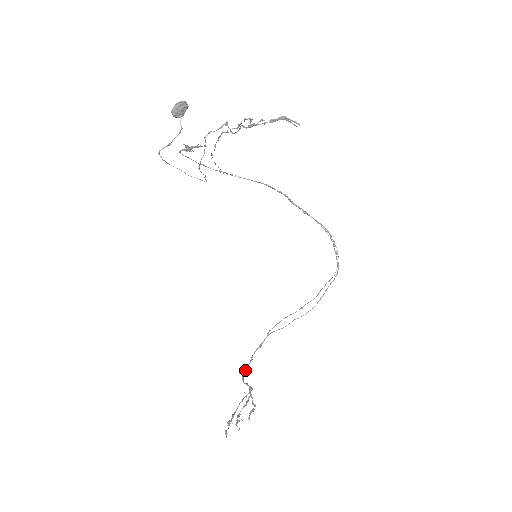
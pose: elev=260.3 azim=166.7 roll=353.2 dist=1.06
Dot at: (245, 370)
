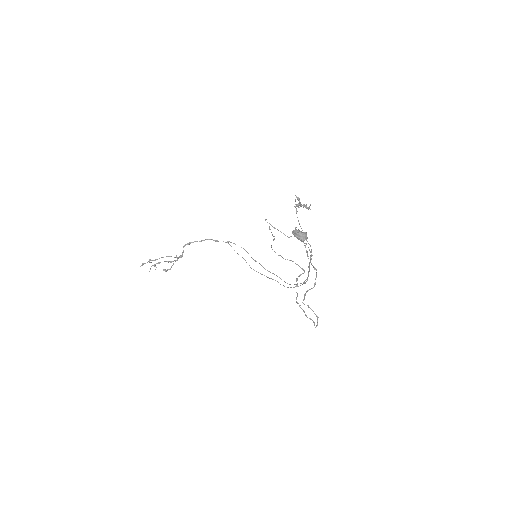
Dot at: occluded
